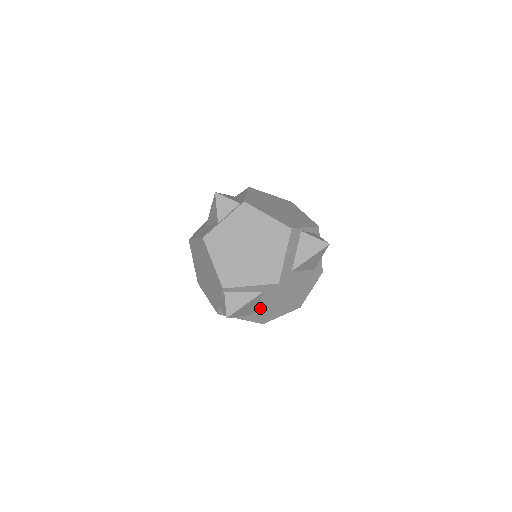
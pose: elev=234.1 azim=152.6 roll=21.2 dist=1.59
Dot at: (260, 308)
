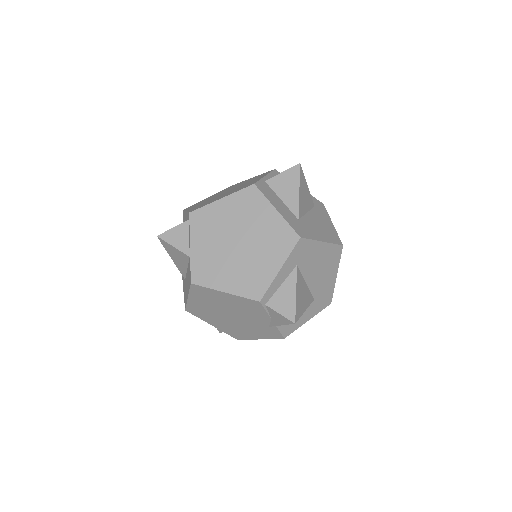
Dot at: (312, 287)
